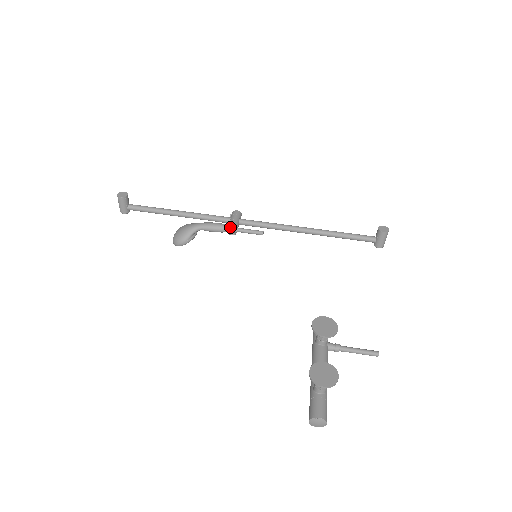
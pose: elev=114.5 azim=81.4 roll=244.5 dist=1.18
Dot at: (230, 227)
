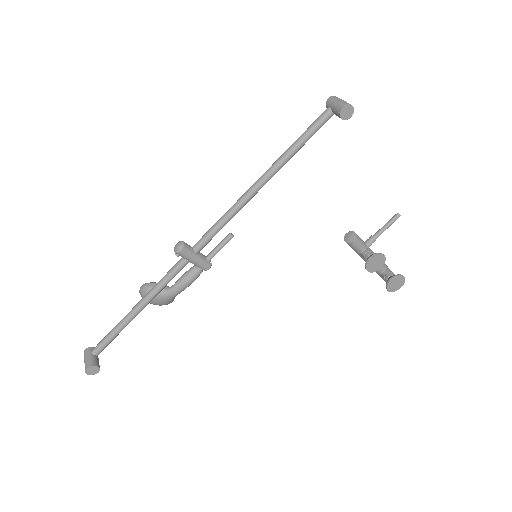
Dot at: occluded
